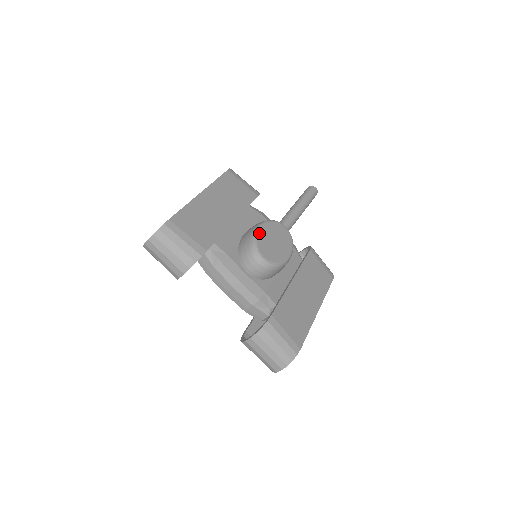
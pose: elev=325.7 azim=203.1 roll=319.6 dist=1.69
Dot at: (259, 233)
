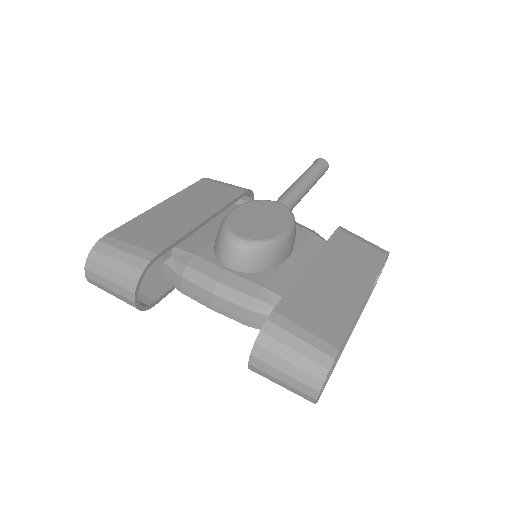
Dot at: (232, 214)
